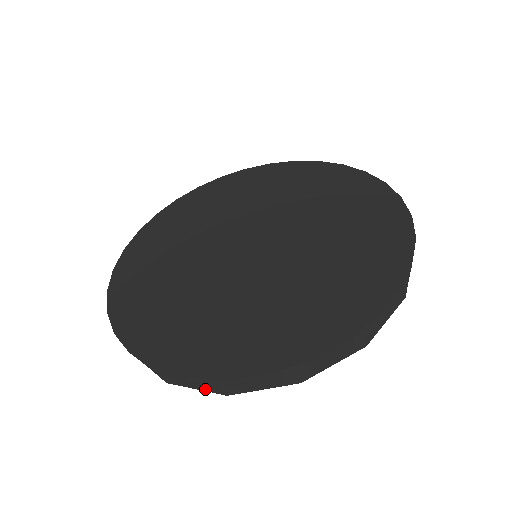
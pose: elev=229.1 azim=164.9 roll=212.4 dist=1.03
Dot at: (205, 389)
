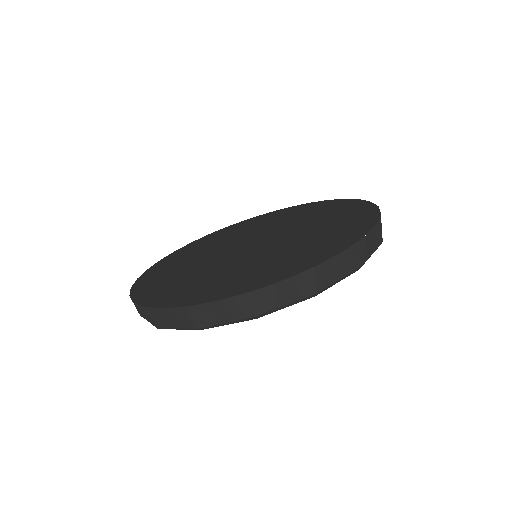
Dot at: (181, 325)
